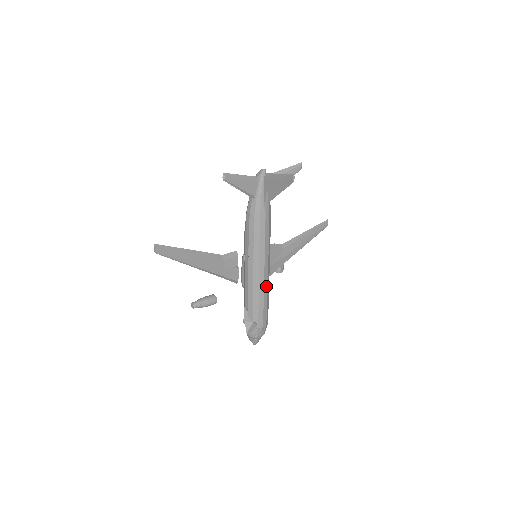
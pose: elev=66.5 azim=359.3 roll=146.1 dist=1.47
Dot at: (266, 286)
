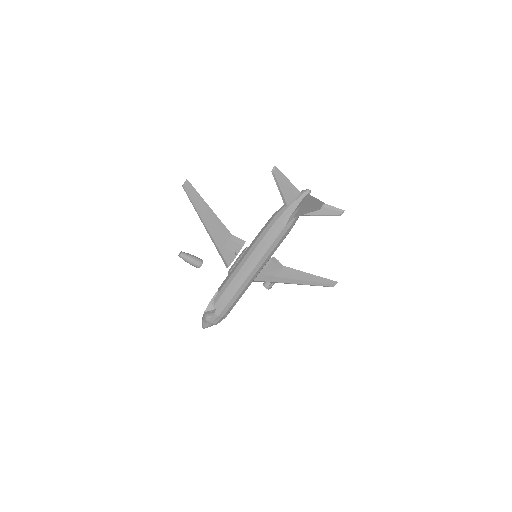
Dot at: (245, 285)
